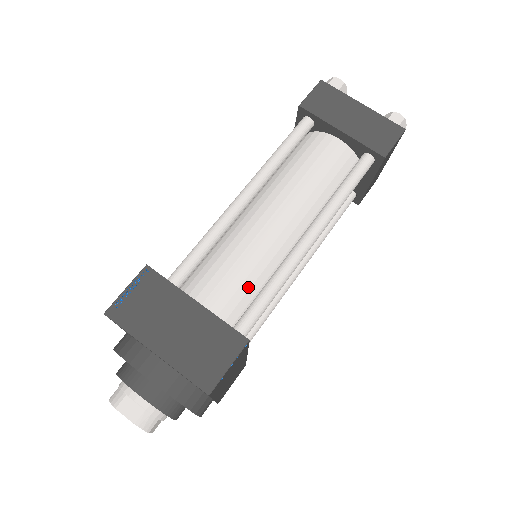
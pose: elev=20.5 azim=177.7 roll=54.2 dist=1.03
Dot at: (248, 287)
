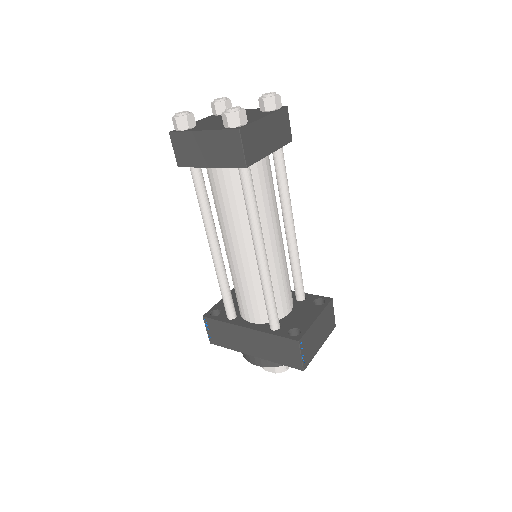
Dot at: occluded
